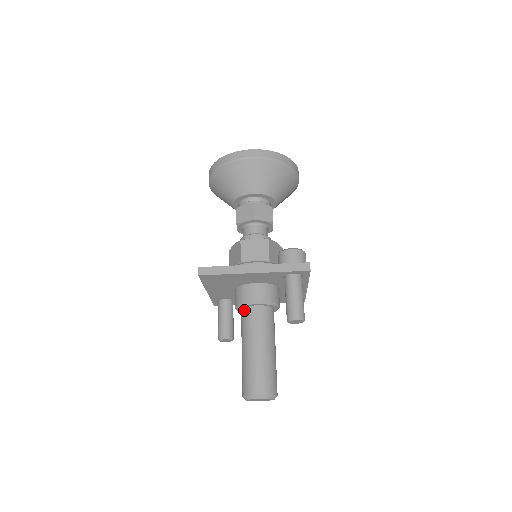
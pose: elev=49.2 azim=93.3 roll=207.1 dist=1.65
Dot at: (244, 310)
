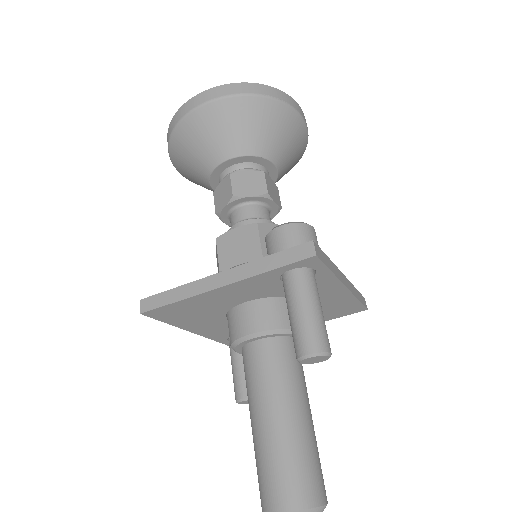
Dot at: (242, 352)
